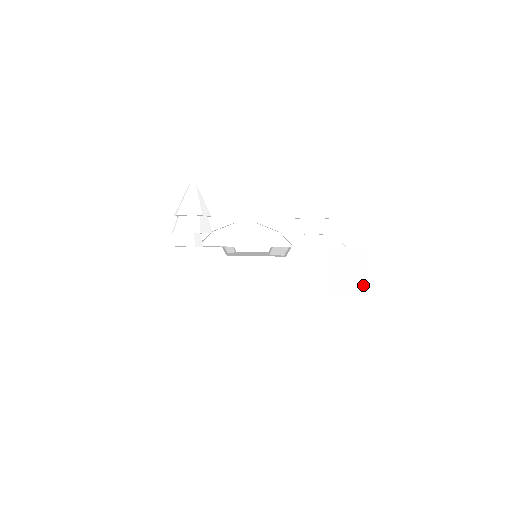
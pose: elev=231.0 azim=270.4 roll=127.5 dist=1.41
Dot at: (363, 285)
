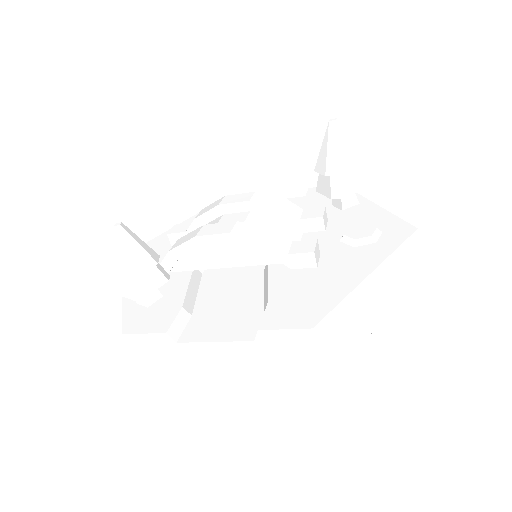
Dot at: (411, 287)
